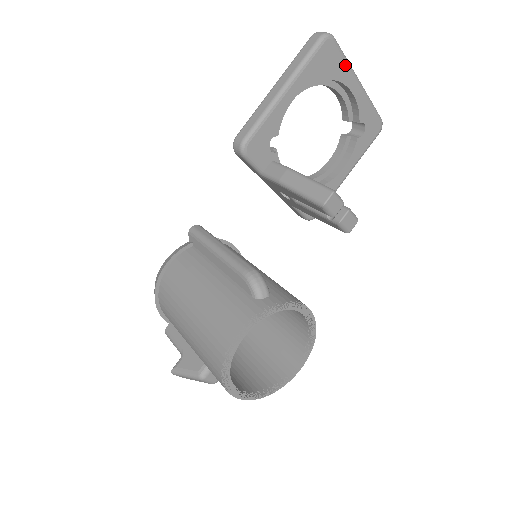
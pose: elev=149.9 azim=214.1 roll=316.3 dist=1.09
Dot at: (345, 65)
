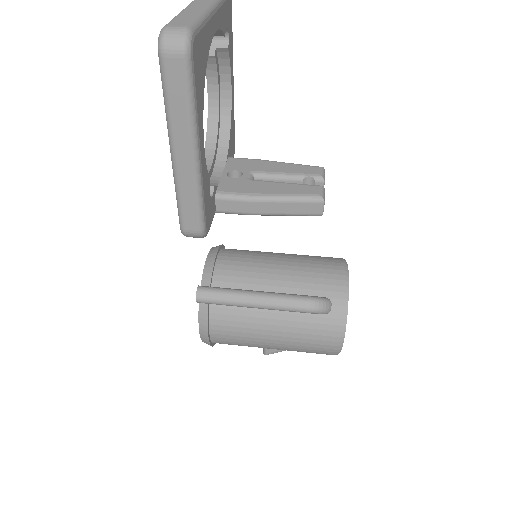
Dot at: (205, 28)
